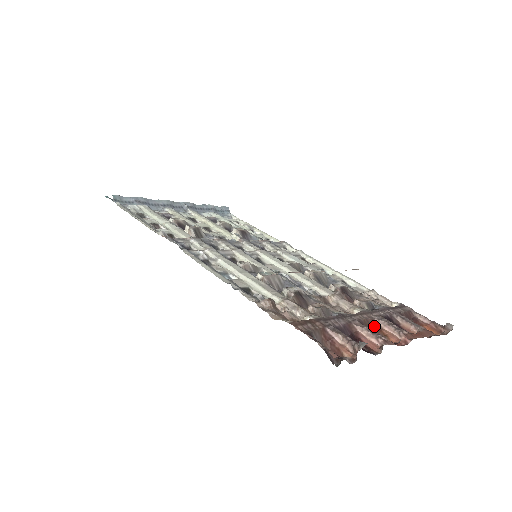
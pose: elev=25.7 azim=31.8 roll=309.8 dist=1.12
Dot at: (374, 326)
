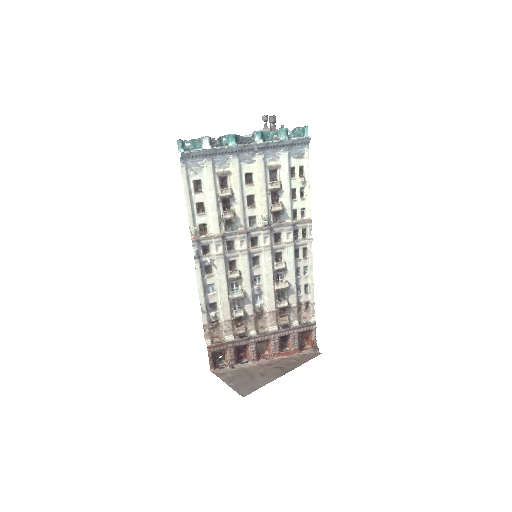
Dot at: (267, 341)
